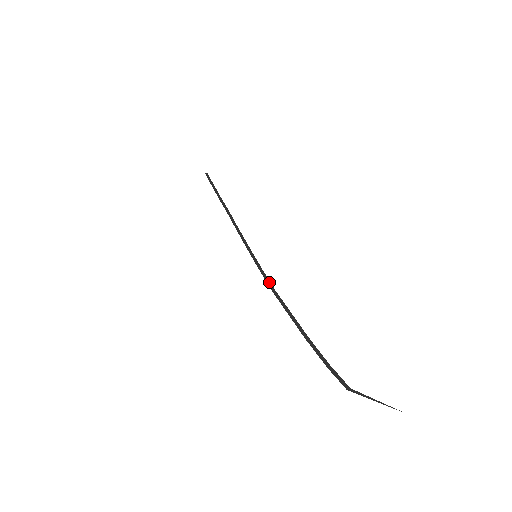
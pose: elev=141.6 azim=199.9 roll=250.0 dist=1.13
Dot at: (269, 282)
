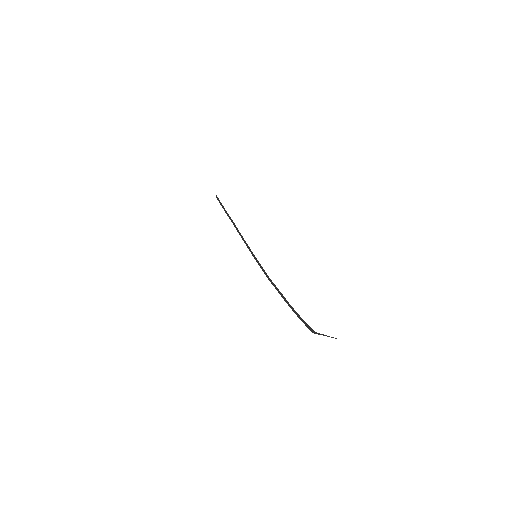
Dot at: (266, 273)
